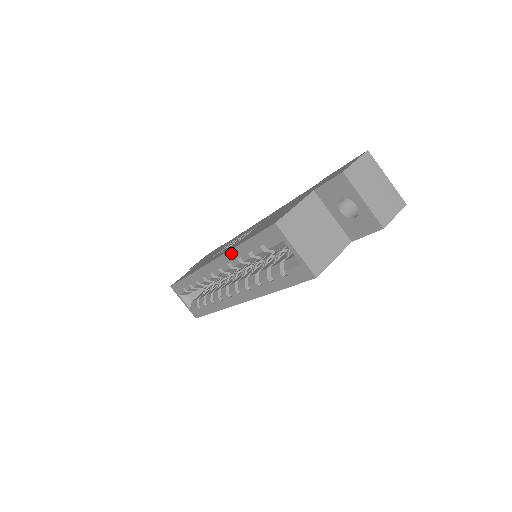
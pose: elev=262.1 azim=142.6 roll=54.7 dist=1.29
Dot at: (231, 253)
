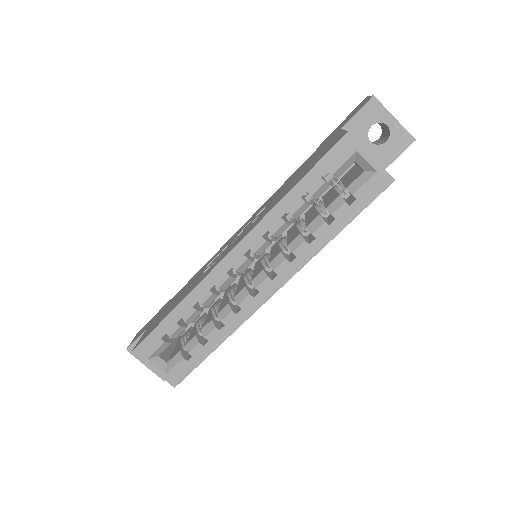
Dot at: (273, 213)
